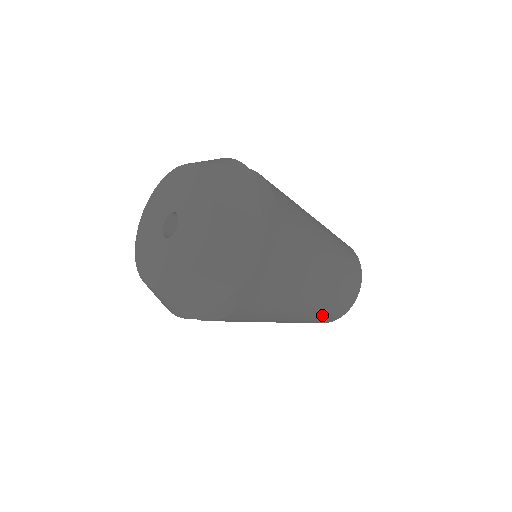
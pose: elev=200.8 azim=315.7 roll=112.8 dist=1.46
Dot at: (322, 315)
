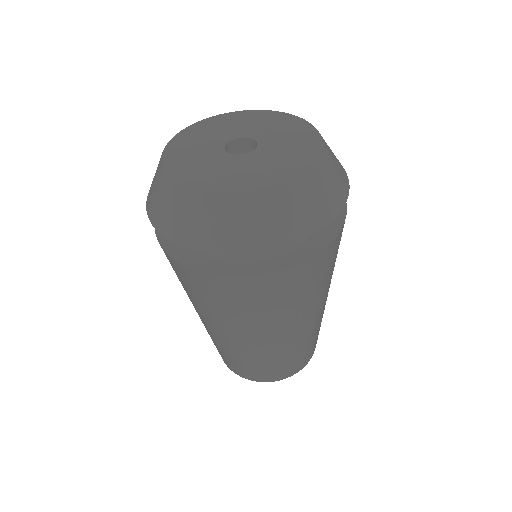
Dot at: occluded
